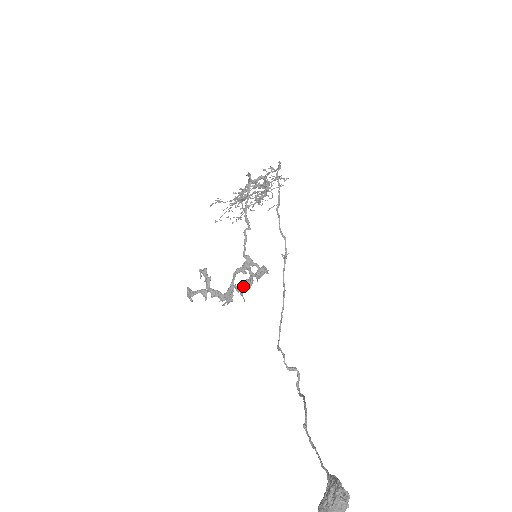
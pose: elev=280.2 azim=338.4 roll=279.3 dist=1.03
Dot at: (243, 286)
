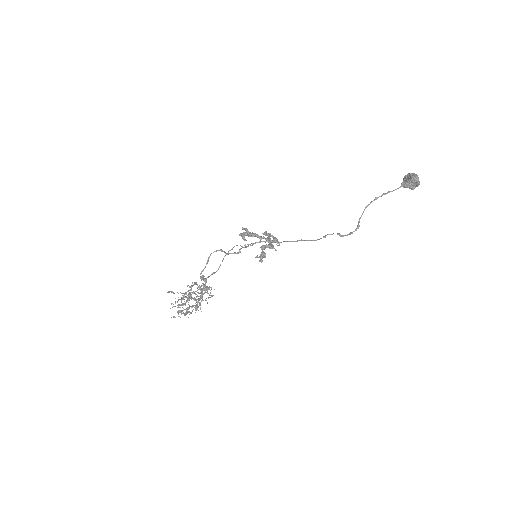
Dot at: (269, 246)
